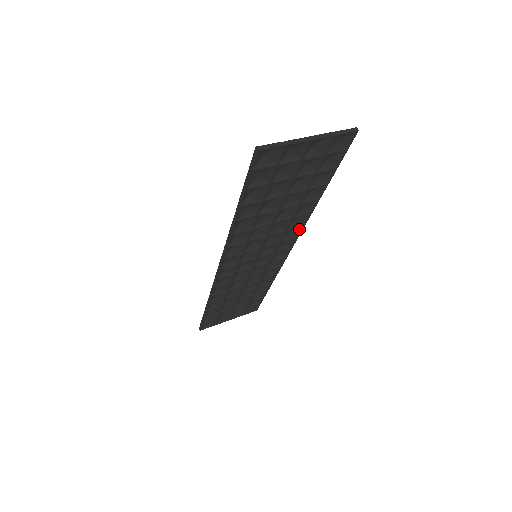
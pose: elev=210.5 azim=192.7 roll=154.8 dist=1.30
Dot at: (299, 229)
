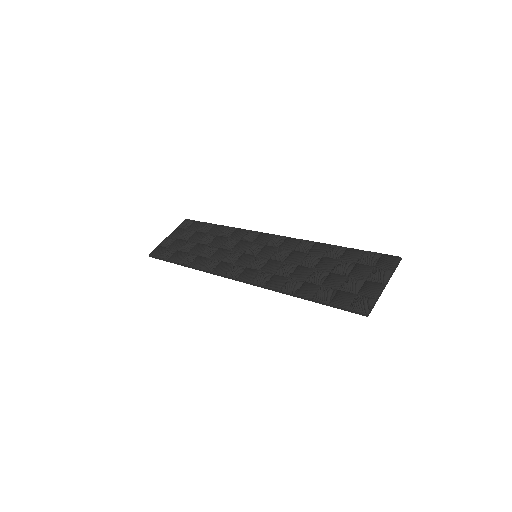
Dot at: (295, 241)
